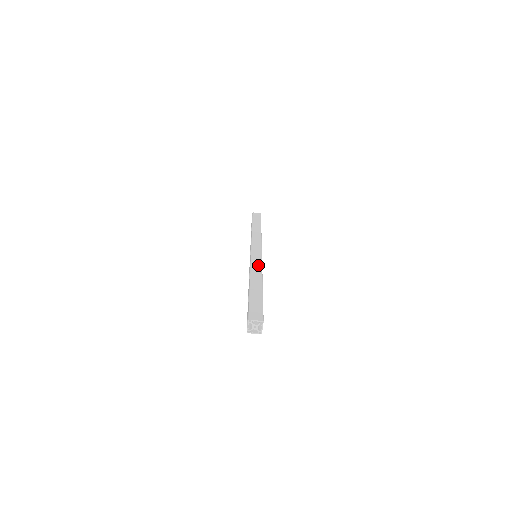
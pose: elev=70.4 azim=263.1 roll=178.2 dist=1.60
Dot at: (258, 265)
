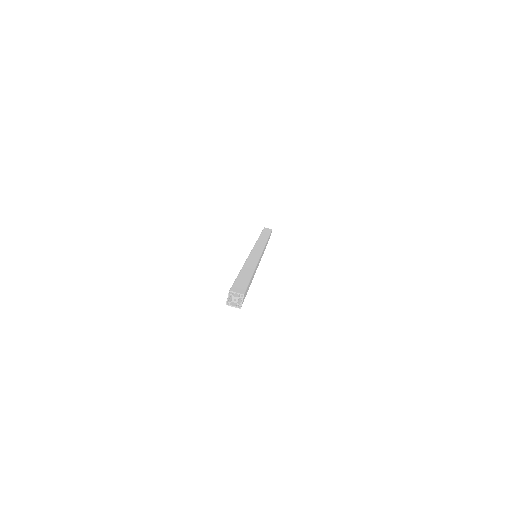
Dot at: (255, 259)
